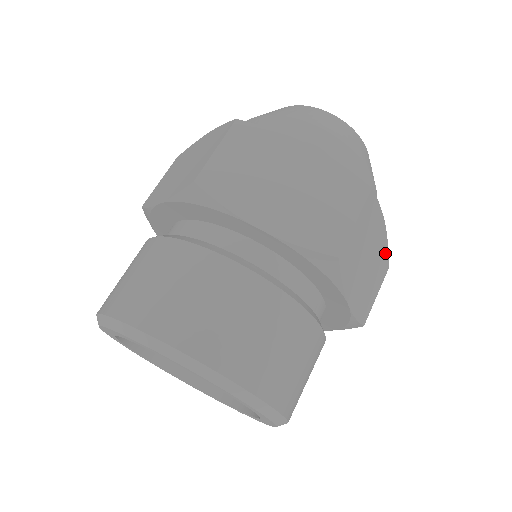
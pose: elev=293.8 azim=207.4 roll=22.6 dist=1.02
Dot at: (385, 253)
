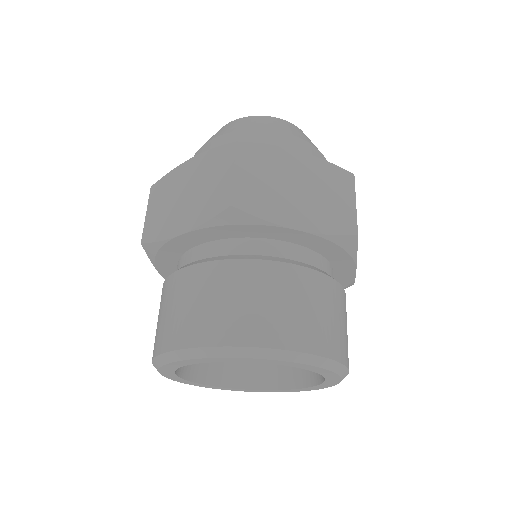
Dot at: occluded
